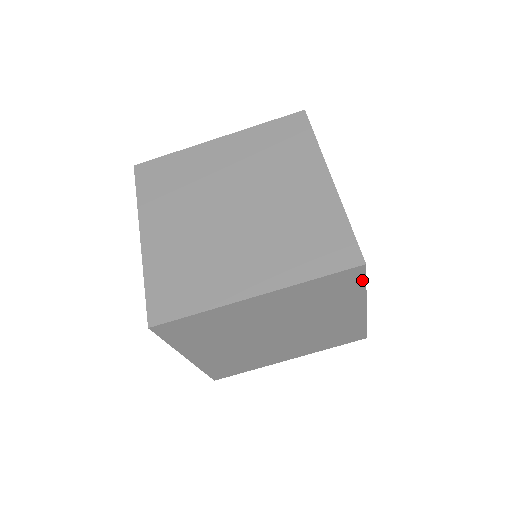
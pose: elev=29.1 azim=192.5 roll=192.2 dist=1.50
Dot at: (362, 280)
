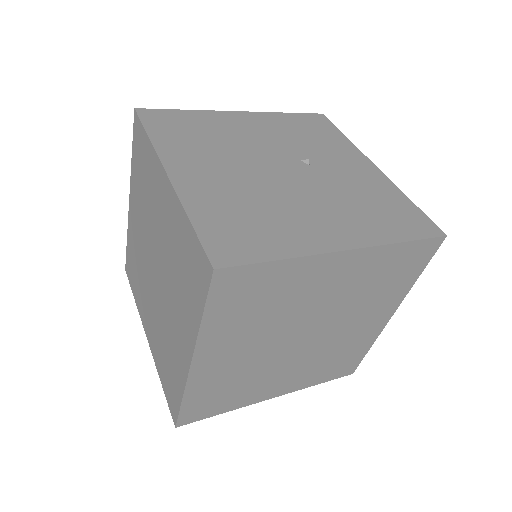
Dot at: (257, 267)
